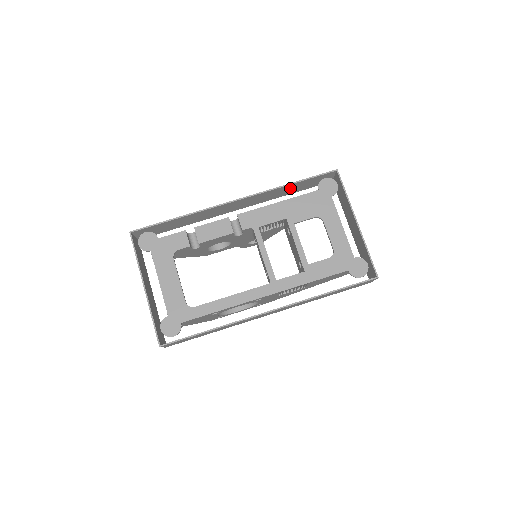
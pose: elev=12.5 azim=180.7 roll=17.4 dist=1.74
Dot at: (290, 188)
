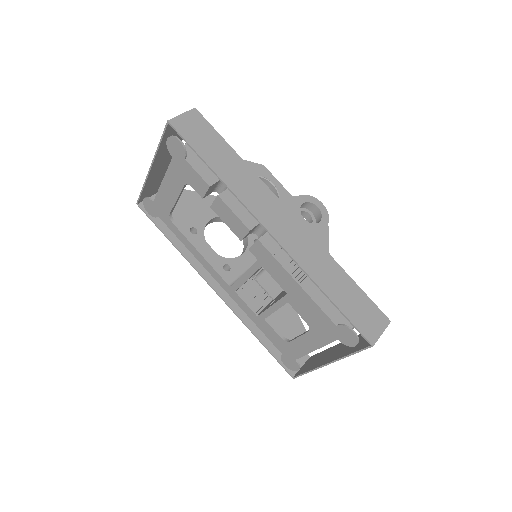
Dot at: (333, 285)
